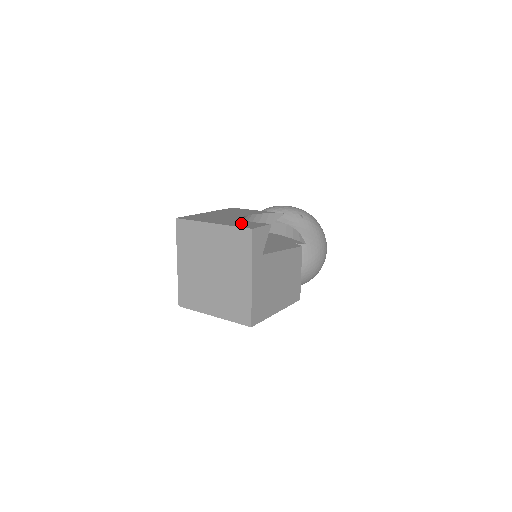
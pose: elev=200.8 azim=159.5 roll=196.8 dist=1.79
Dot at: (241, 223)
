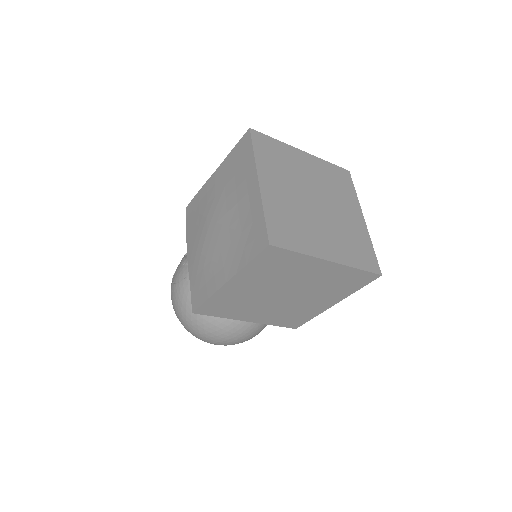
Dot at: occluded
